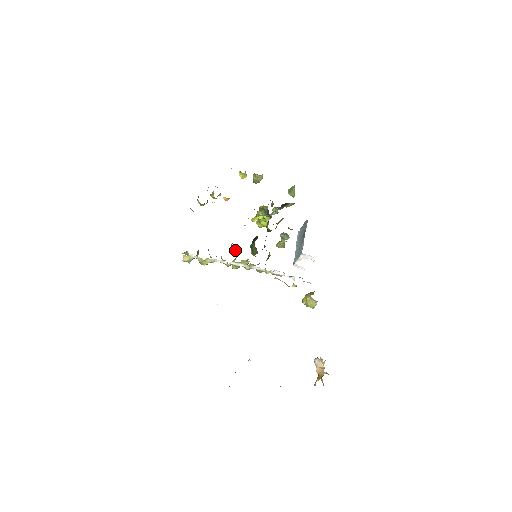
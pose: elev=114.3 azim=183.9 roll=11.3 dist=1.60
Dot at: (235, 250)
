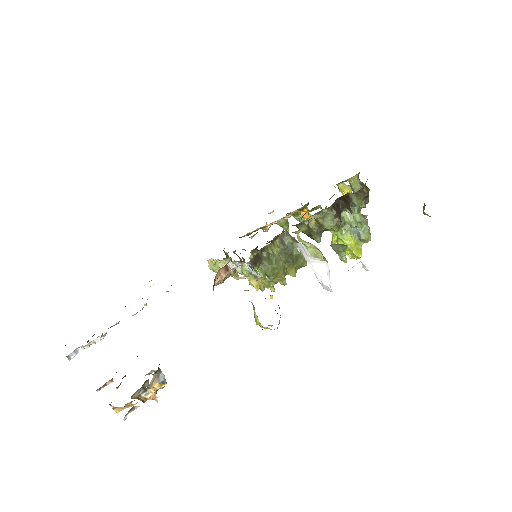
Dot at: occluded
